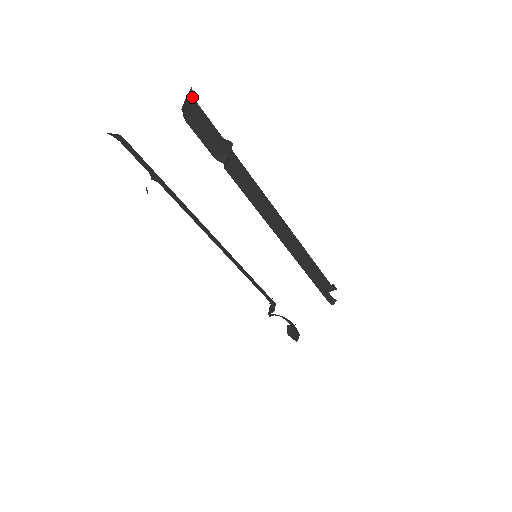
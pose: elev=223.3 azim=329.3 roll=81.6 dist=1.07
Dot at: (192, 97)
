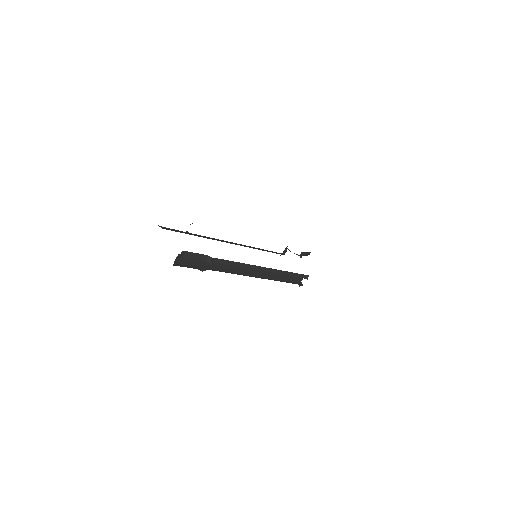
Dot at: (181, 256)
